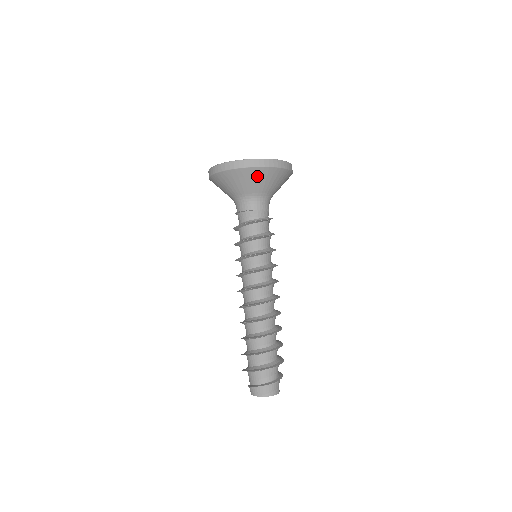
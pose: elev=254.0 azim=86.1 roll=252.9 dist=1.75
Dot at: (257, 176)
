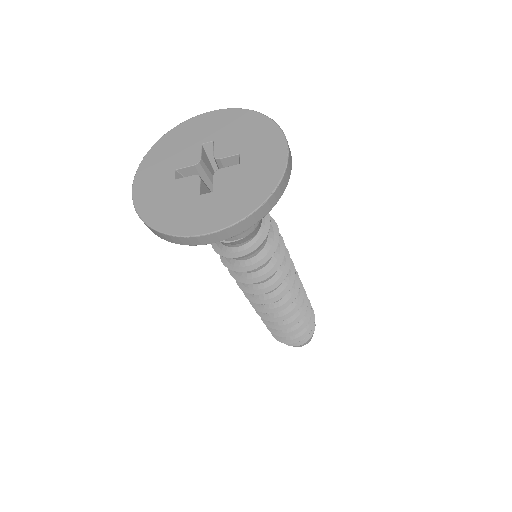
Dot at: occluded
